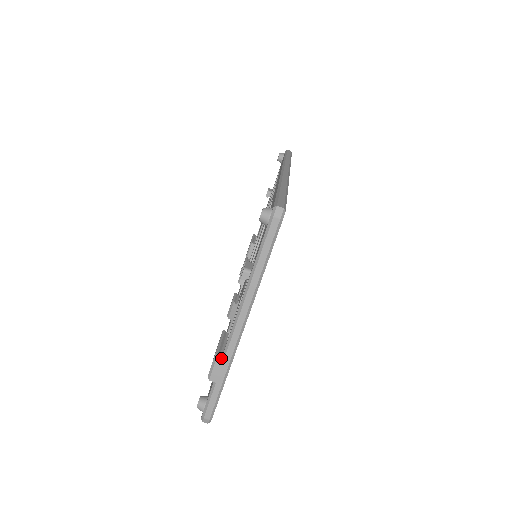
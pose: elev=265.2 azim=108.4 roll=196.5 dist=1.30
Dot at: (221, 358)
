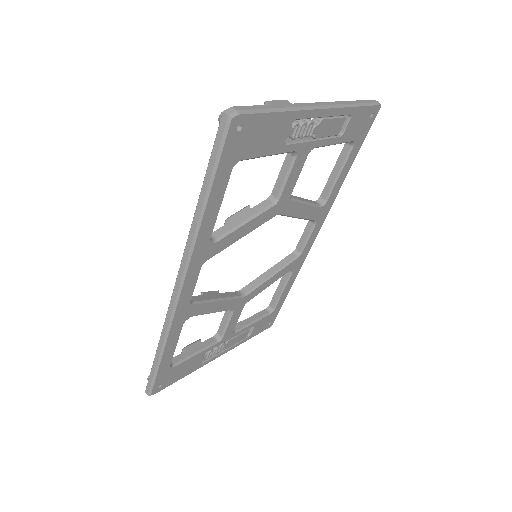
Dot at: (289, 102)
